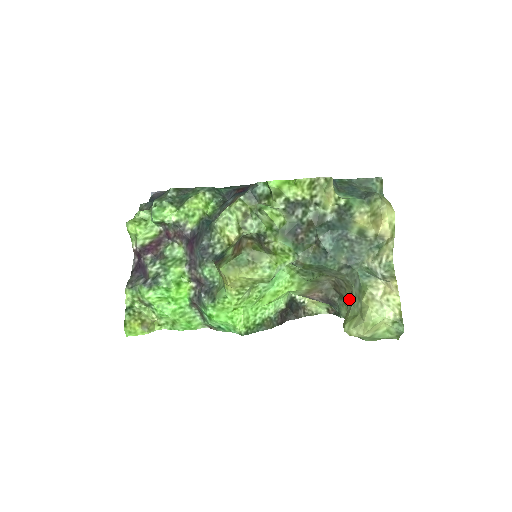
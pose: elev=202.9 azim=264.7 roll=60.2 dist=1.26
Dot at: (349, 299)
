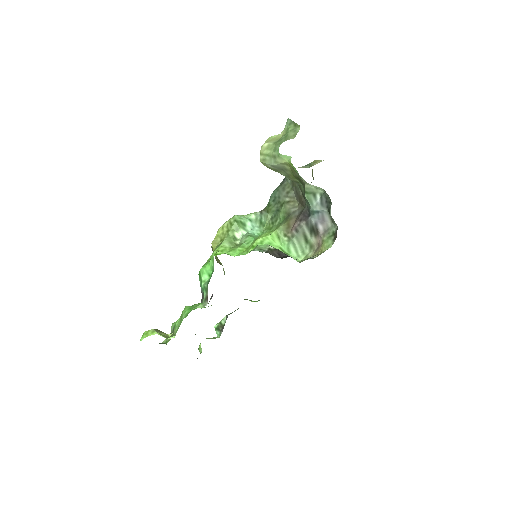
Dot at: occluded
